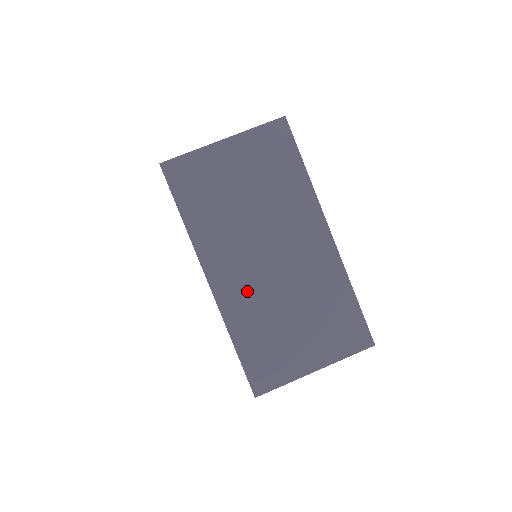
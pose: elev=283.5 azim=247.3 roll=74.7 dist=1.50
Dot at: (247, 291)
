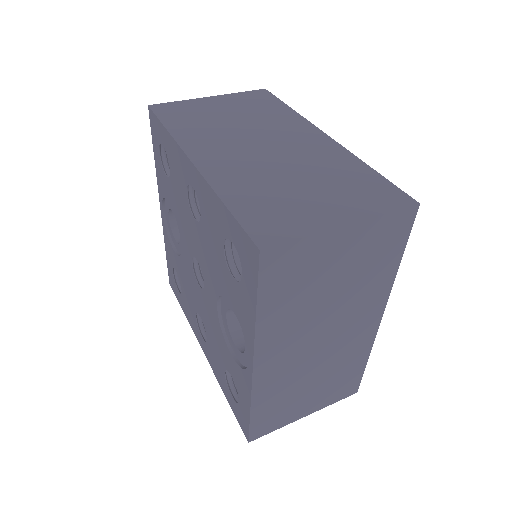
Dot at: (239, 166)
